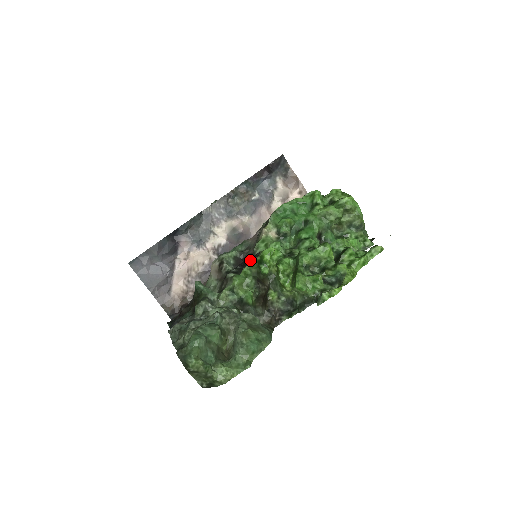
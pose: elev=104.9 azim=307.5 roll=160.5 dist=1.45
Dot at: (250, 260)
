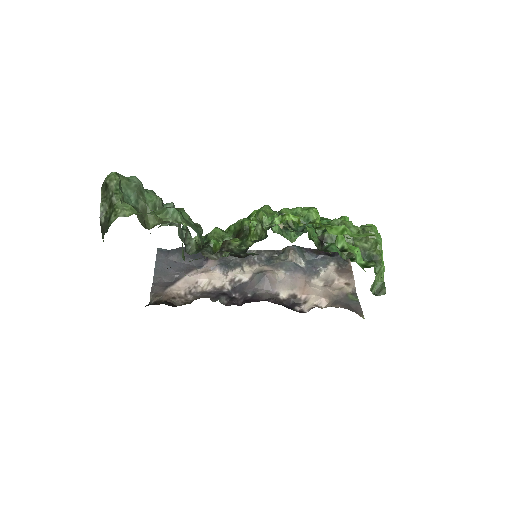
Dot at: occluded
